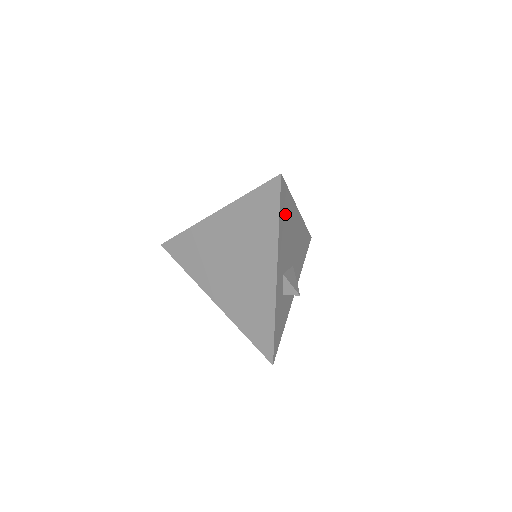
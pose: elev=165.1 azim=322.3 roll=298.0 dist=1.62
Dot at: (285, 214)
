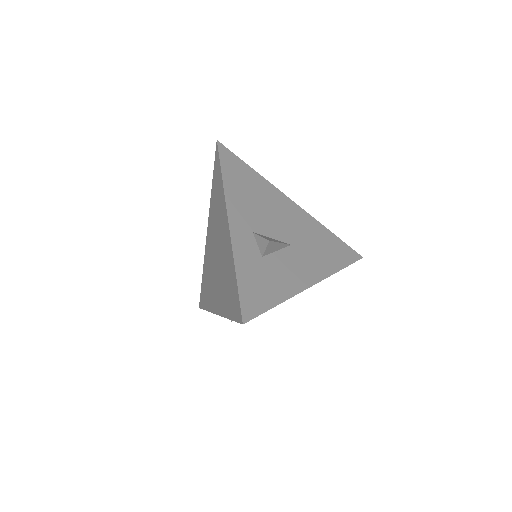
Dot at: (241, 179)
